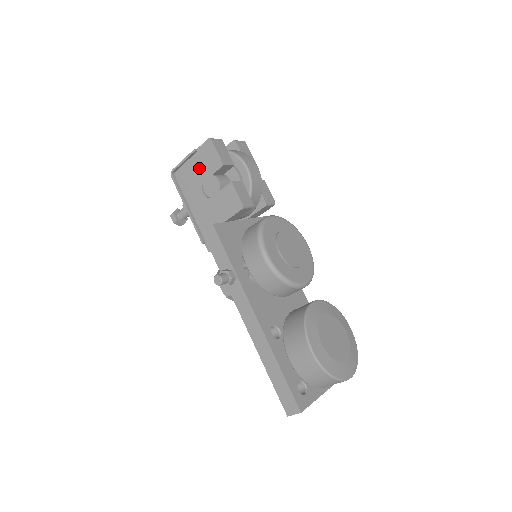
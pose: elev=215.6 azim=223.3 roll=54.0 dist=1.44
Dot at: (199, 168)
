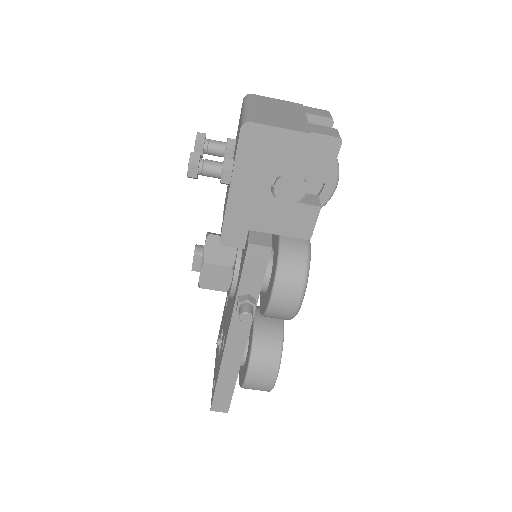
Dot at: (293, 155)
